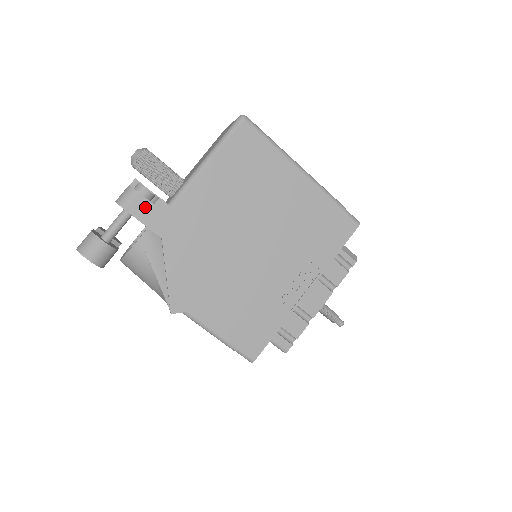
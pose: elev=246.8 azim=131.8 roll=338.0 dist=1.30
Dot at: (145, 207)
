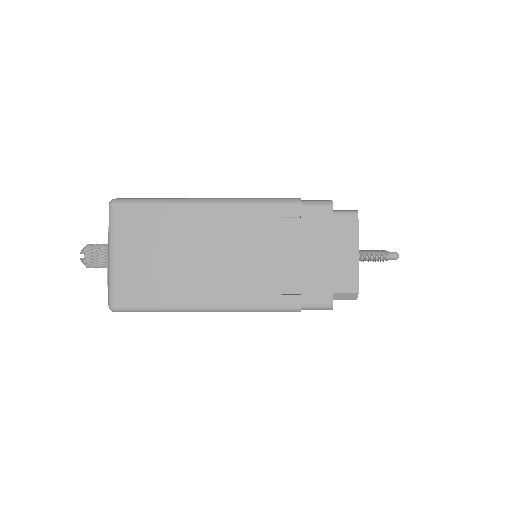
Dot at: occluded
